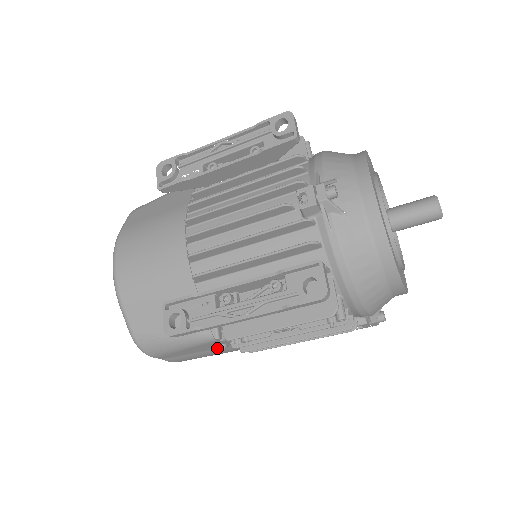
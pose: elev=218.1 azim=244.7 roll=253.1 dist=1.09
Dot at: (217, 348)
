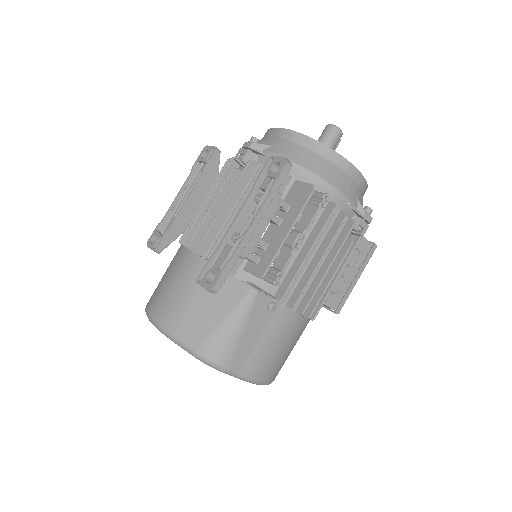
Dot at: (271, 318)
